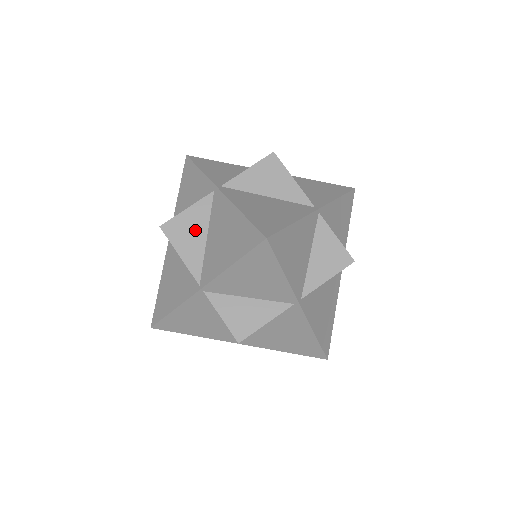
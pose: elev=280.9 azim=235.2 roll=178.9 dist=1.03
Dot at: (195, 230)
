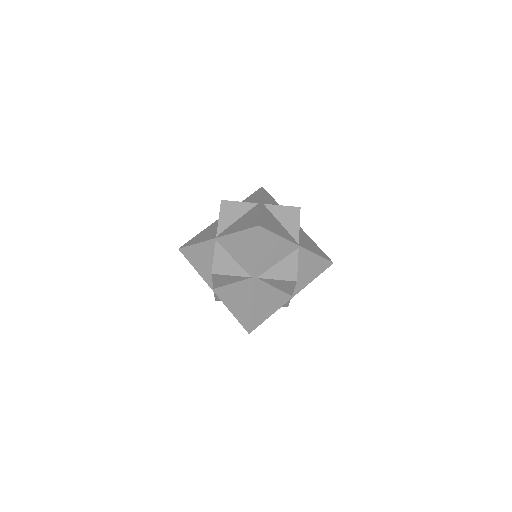
Dot at: (235, 213)
